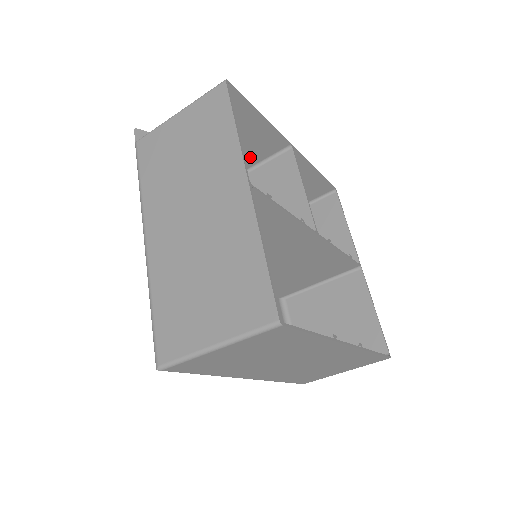
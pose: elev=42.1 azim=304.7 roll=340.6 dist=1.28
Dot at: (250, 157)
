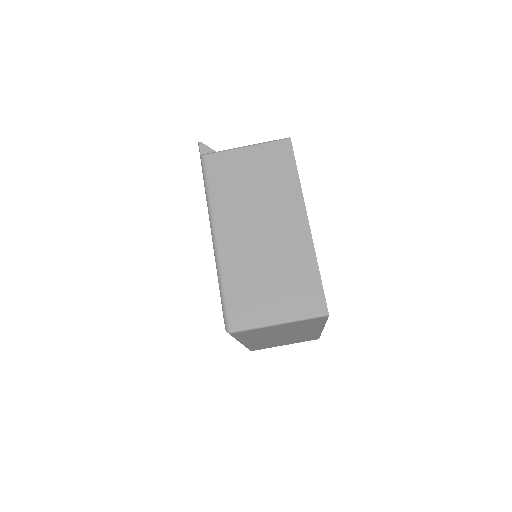
Dot at: occluded
